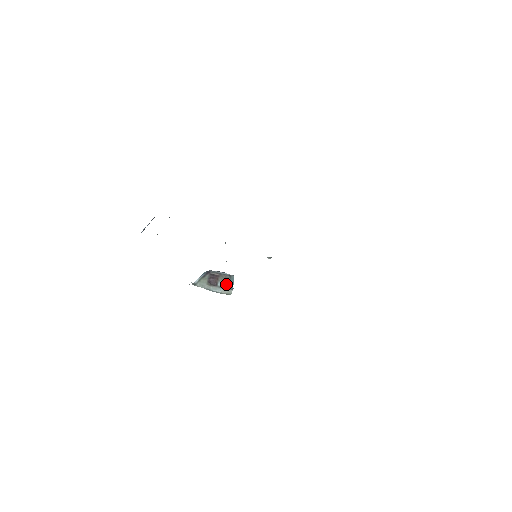
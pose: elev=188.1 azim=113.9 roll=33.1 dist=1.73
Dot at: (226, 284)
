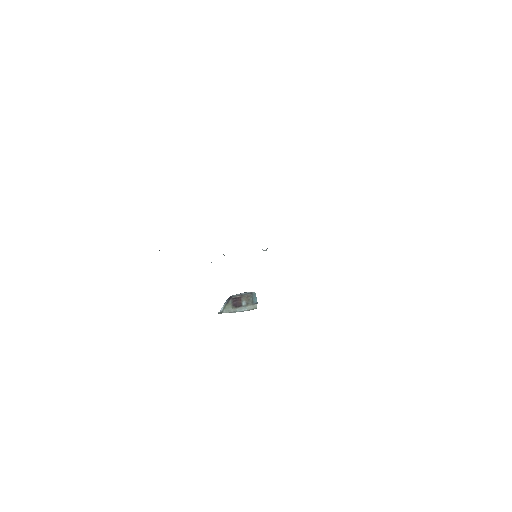
Dot at: (250, 301)
